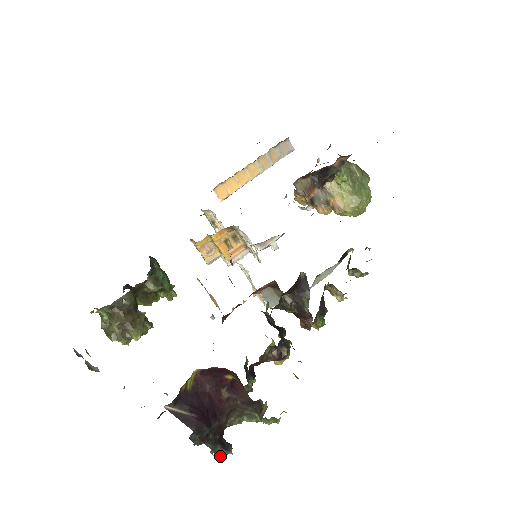
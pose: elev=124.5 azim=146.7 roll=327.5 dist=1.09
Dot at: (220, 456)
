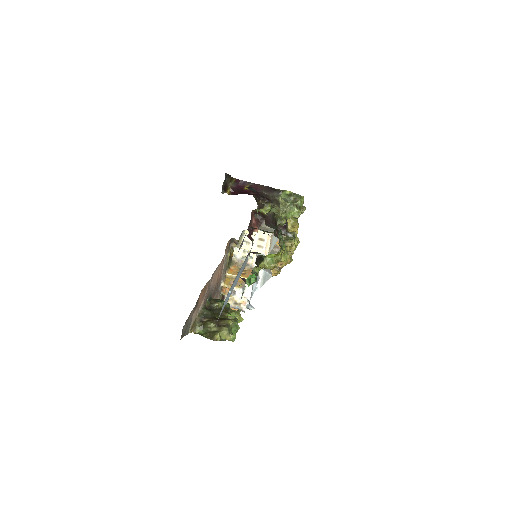
Dot at: occluded
